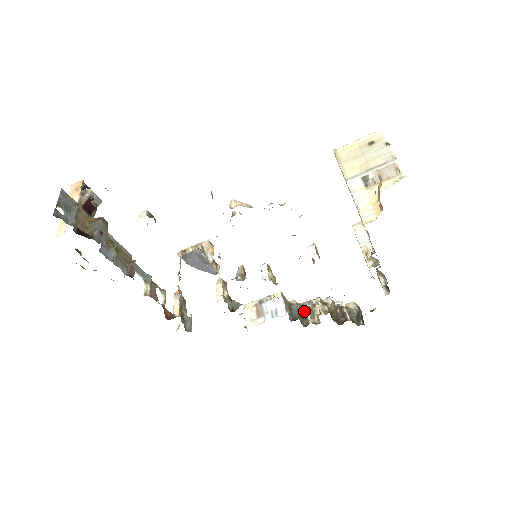
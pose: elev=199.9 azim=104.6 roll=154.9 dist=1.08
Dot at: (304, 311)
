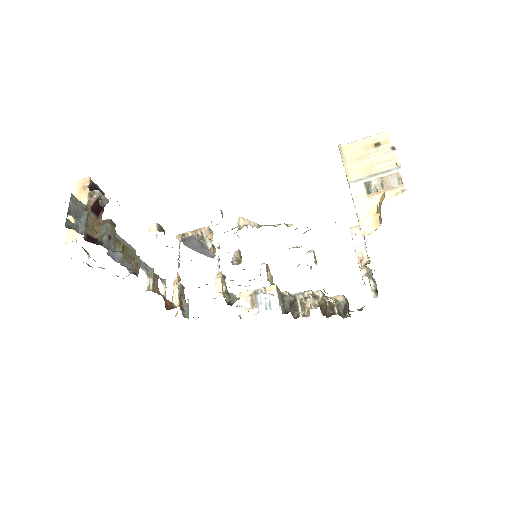
Dot at: (296, 303)
